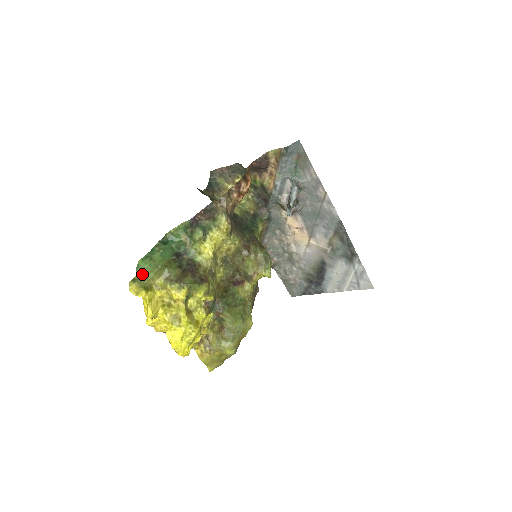
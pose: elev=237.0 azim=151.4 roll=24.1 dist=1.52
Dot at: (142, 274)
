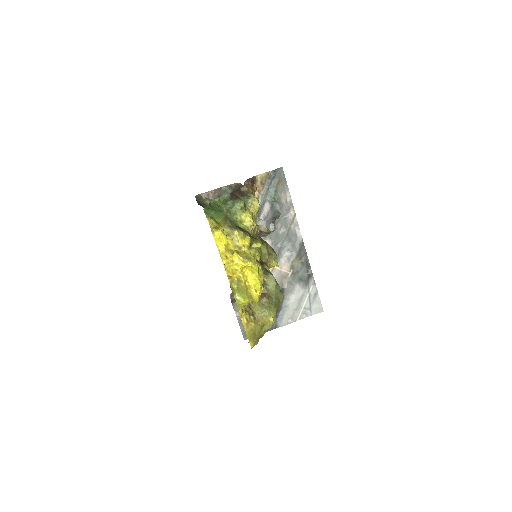
Dot at: occluded
